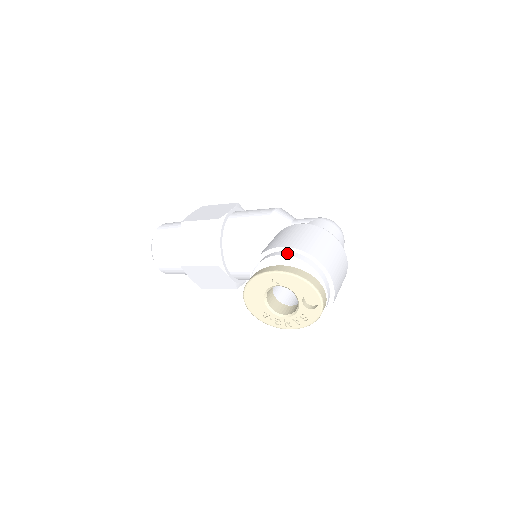
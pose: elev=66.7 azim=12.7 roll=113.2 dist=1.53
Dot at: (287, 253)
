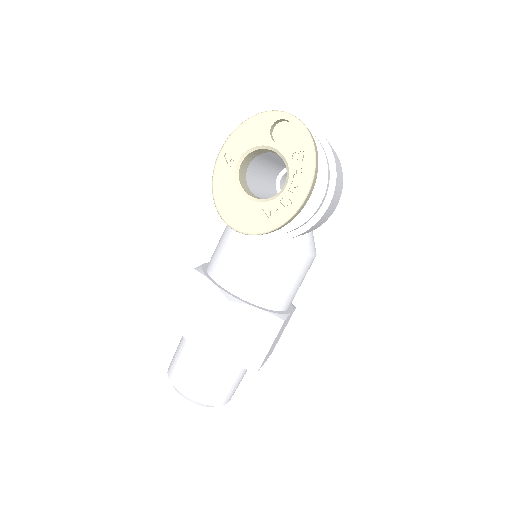
Dot at: occluded
